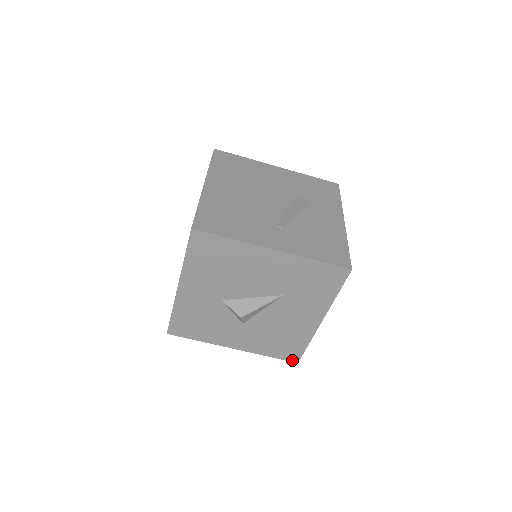
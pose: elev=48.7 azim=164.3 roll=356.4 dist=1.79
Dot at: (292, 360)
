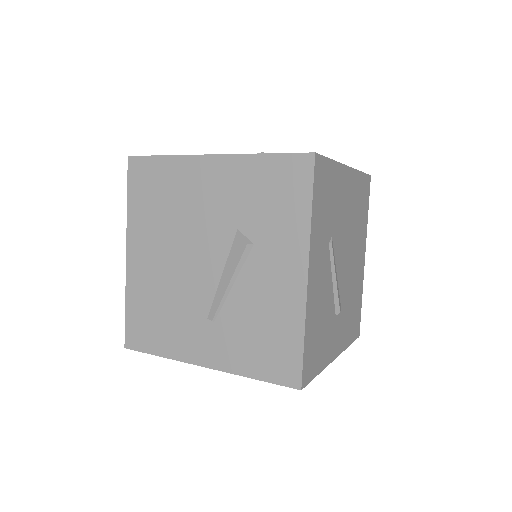
Dot at: occluded
